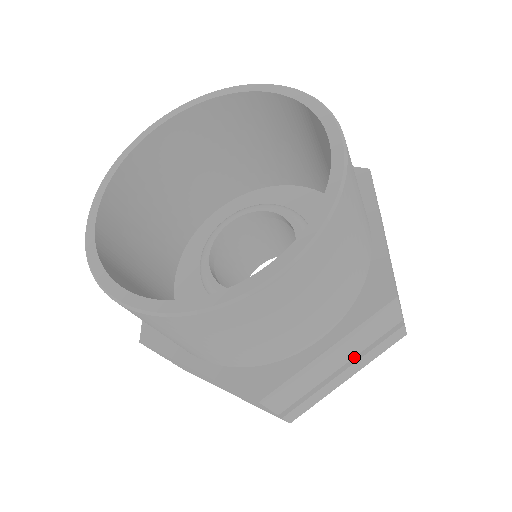
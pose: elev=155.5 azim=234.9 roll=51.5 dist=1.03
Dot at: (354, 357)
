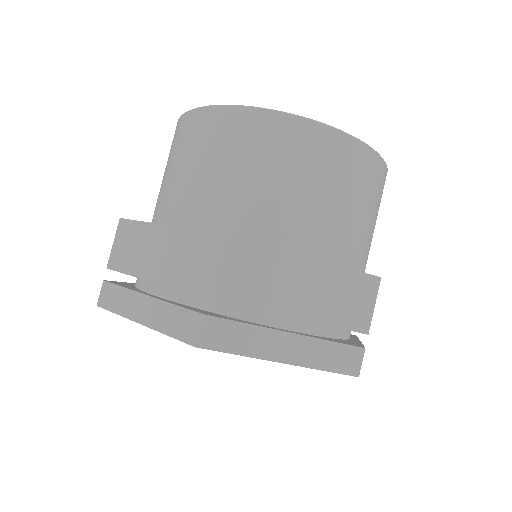
Dot at: (305, 334)
